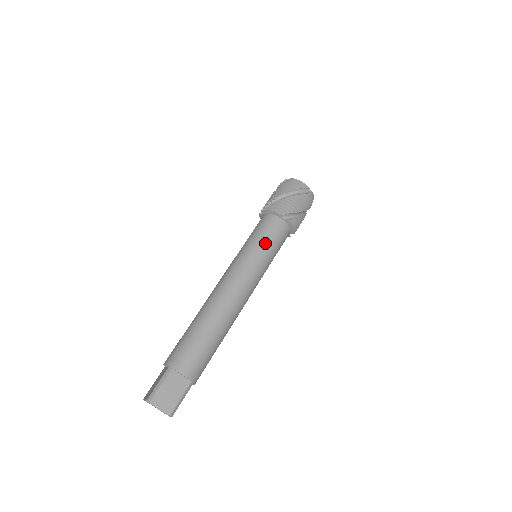
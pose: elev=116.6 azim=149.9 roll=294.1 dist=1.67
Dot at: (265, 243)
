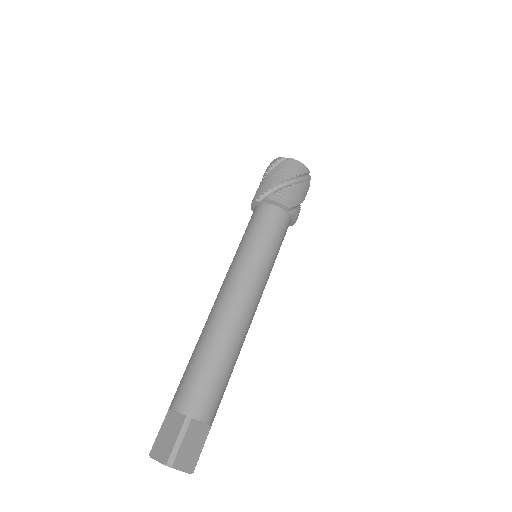
Dot at: (273, 244)
